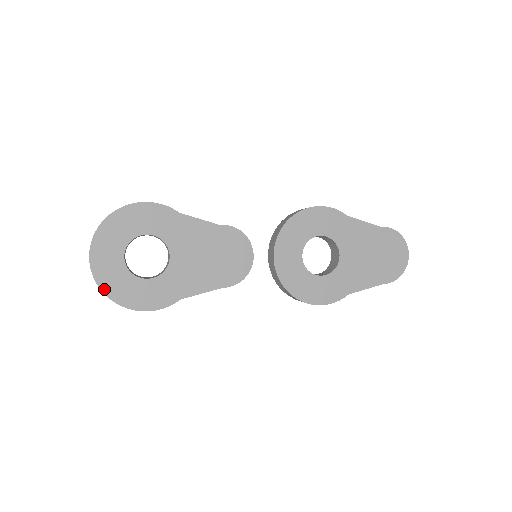
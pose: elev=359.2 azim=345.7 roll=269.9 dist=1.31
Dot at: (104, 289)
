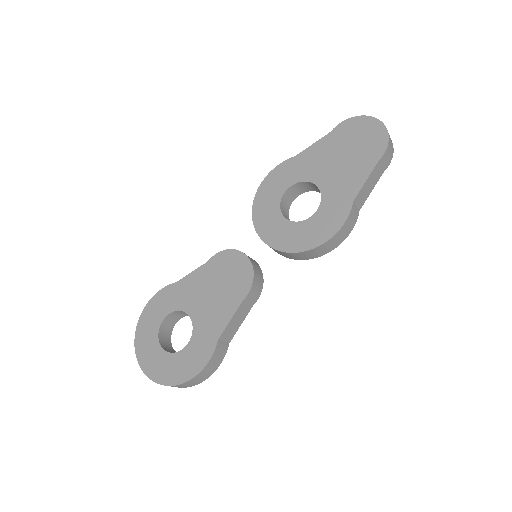
Dot at: (162, 382)
